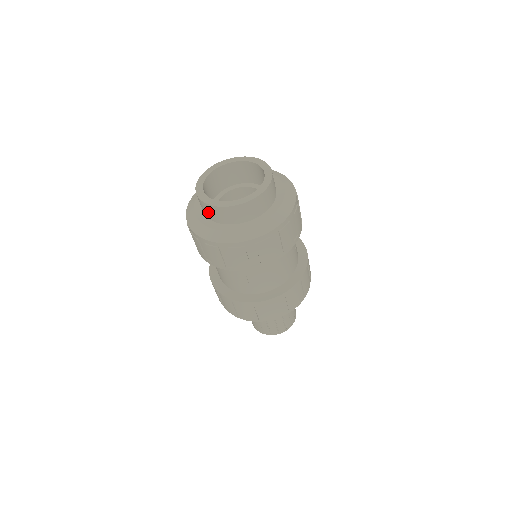
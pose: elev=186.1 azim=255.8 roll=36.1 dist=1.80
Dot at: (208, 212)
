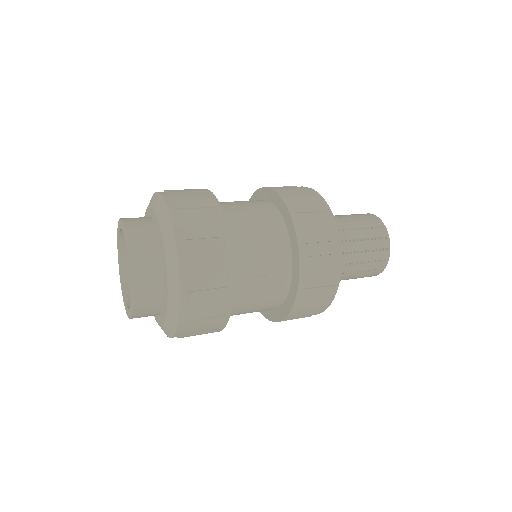
Dot at: occluded
